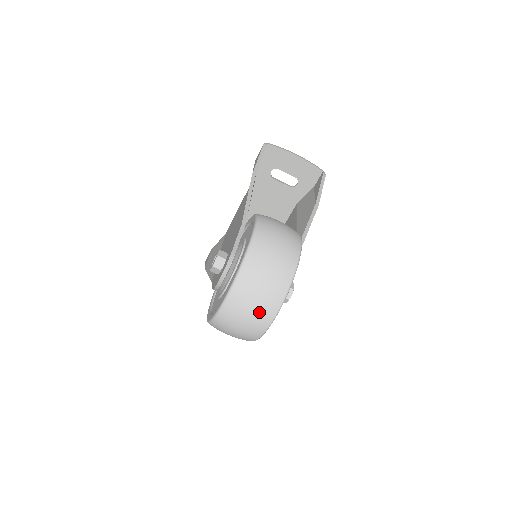
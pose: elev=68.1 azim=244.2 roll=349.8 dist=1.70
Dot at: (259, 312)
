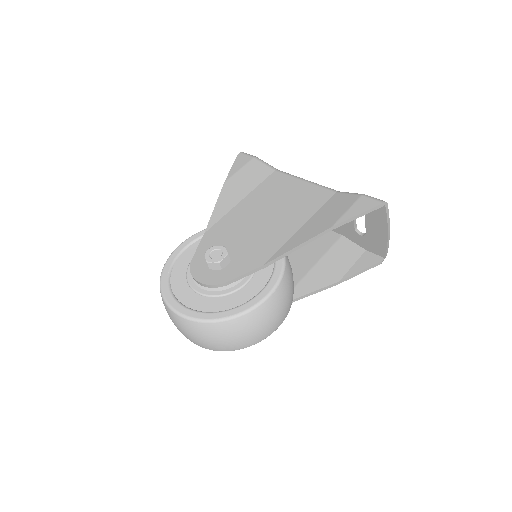
Dot at: (191, 338)
